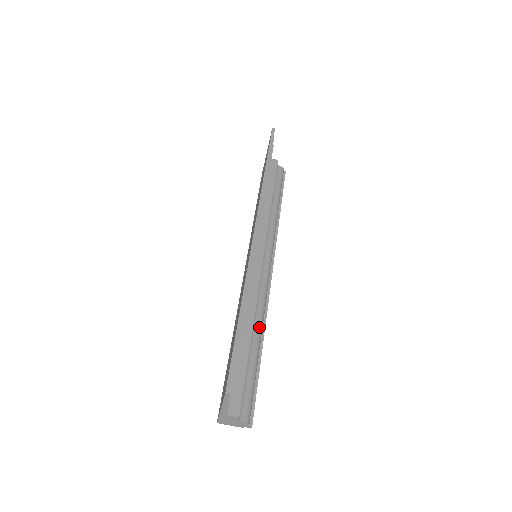
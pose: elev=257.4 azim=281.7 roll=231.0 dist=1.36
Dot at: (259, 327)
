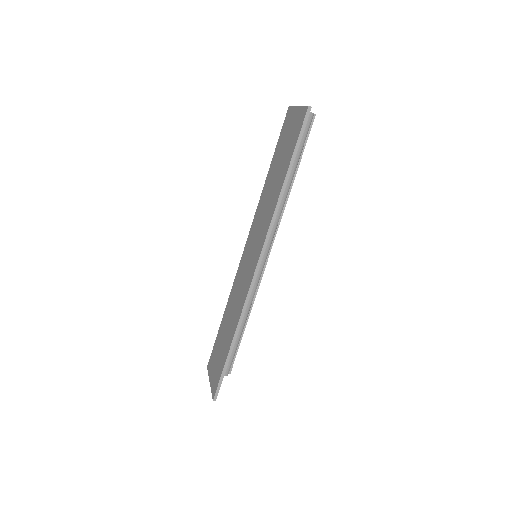
Dot at: (247, 312)
